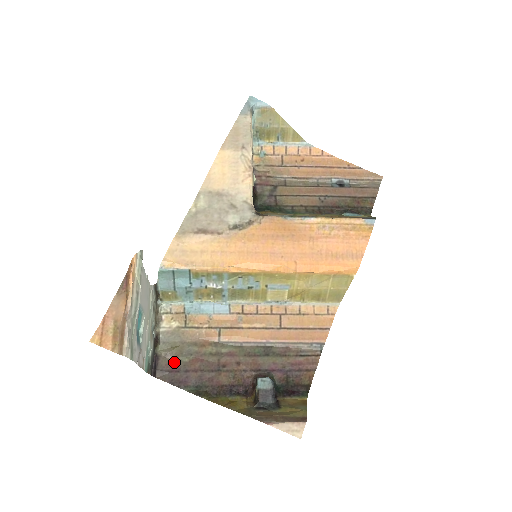
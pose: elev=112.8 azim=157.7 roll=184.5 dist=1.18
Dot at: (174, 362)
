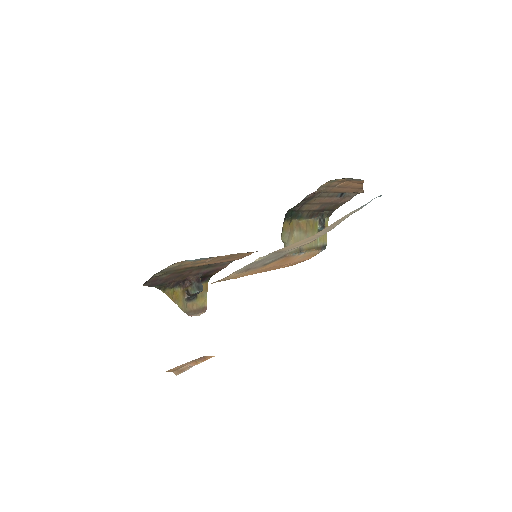
Dot at: (157, 278)
